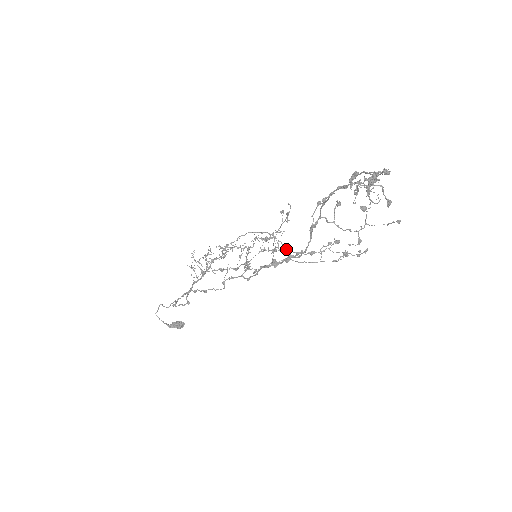
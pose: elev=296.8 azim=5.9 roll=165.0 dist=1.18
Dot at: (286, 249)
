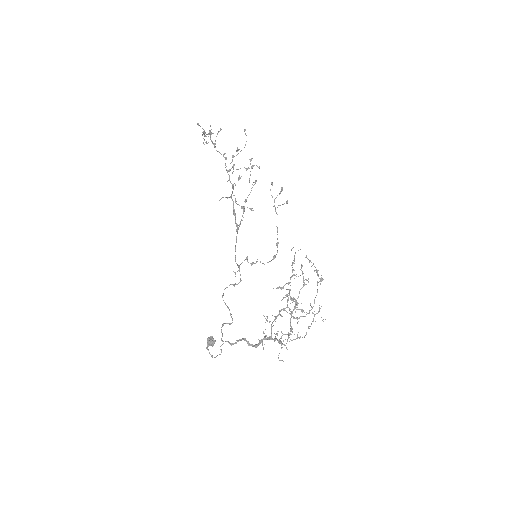
Dot at: (306, 257)
